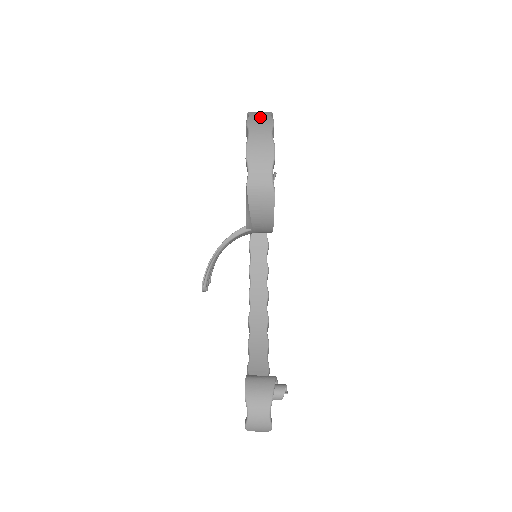
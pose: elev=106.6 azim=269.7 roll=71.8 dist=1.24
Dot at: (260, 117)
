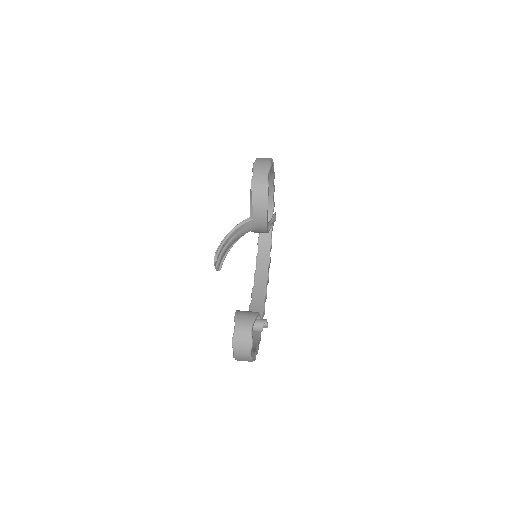
Dot at: occluded
